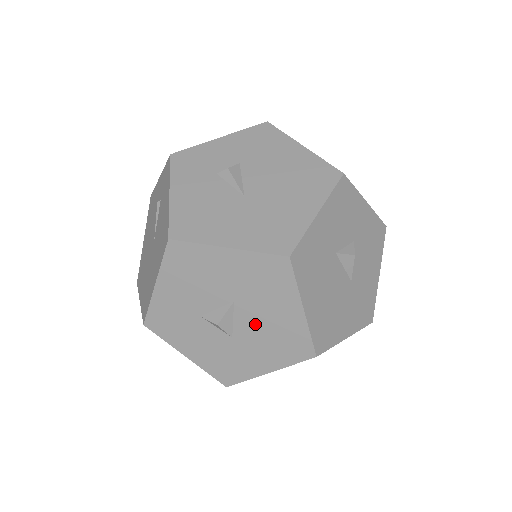
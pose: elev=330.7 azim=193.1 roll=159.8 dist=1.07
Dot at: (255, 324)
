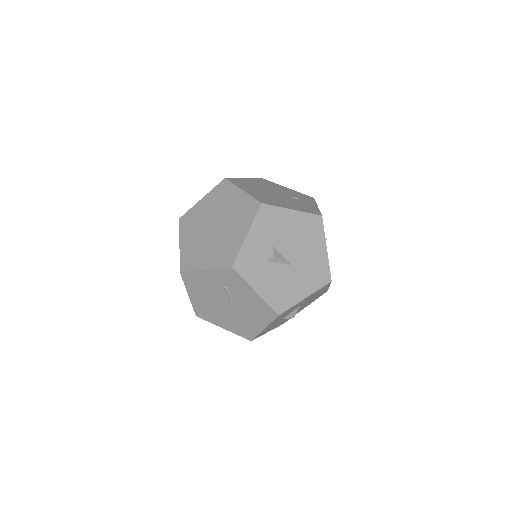
Dot at: (306, 303)
